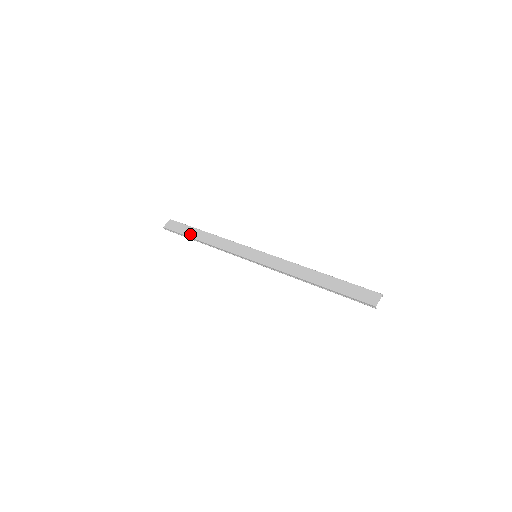
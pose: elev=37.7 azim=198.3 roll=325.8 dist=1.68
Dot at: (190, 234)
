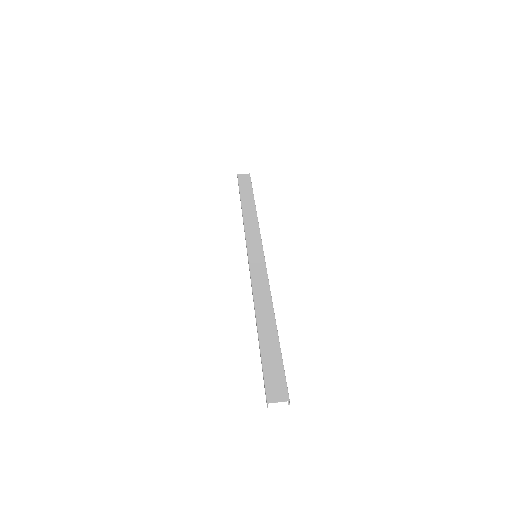
Dot at: (244, 195)
